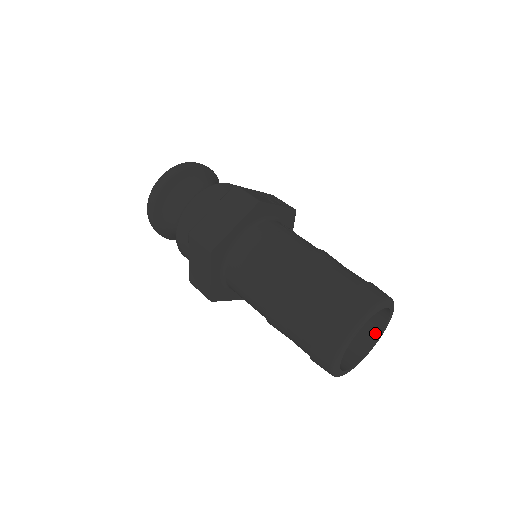
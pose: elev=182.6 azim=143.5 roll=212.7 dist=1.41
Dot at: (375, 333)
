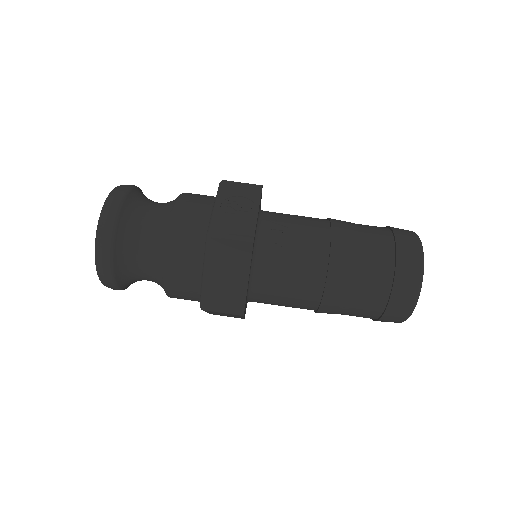
Dot at: occluded
